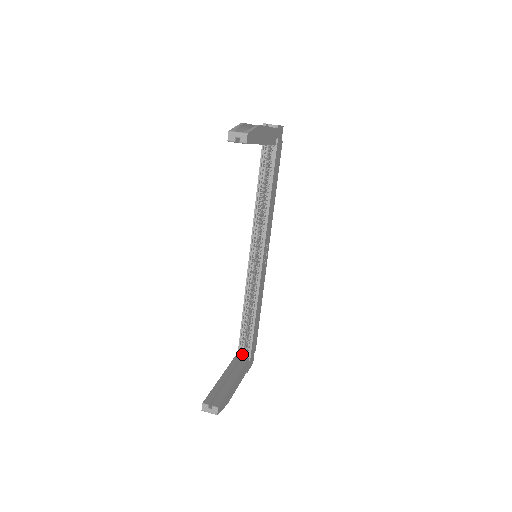
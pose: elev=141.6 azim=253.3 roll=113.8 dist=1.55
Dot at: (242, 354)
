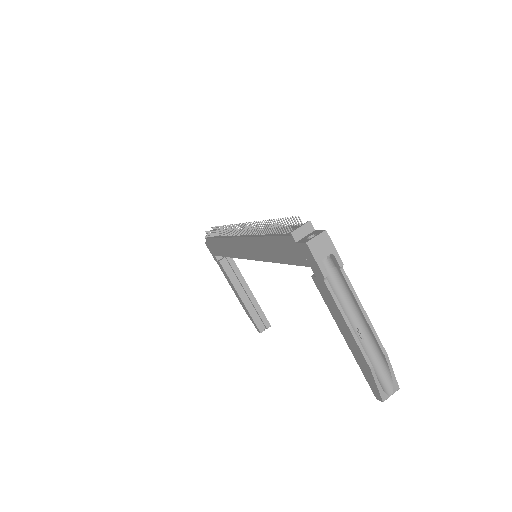
Dot at: occluded
